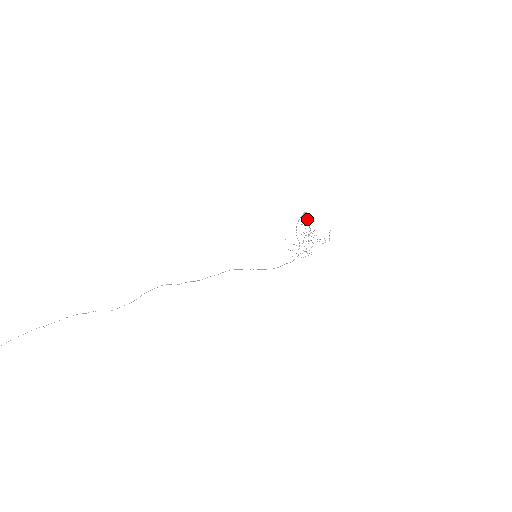
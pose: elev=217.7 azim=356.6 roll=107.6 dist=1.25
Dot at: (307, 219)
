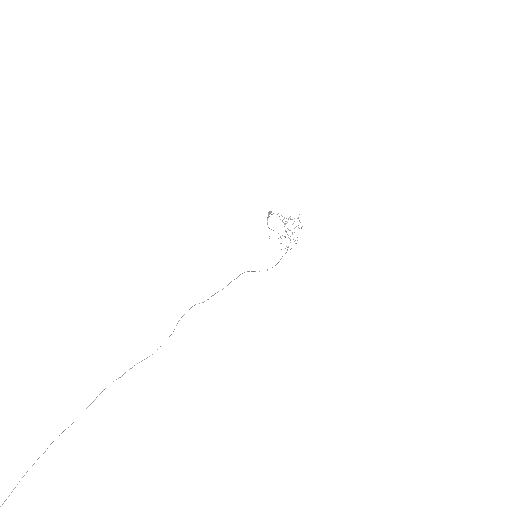
Dot at: occluded
